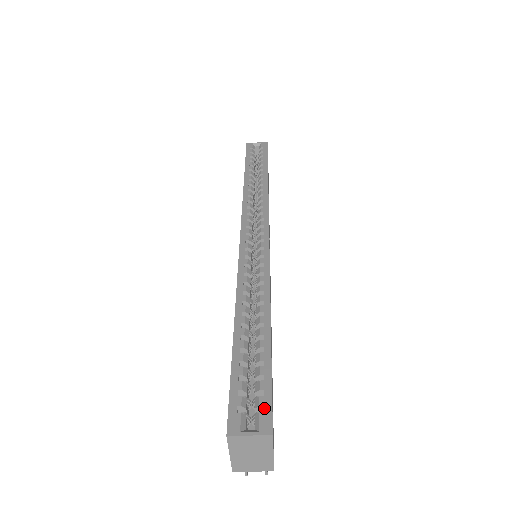
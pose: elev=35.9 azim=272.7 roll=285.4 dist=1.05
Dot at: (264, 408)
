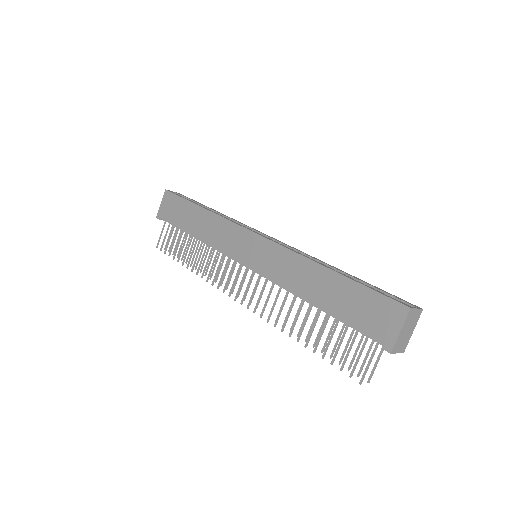
Dot at: (404, 300)
